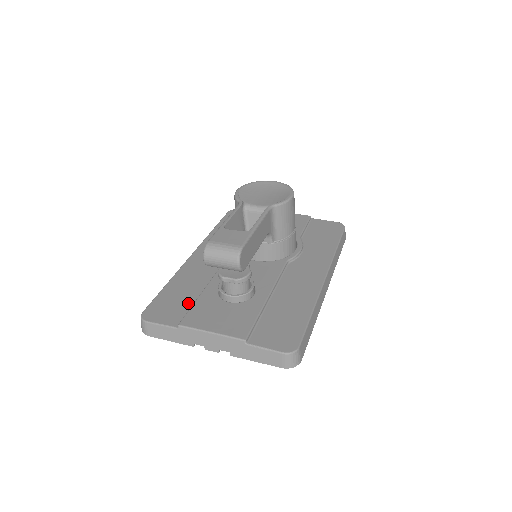
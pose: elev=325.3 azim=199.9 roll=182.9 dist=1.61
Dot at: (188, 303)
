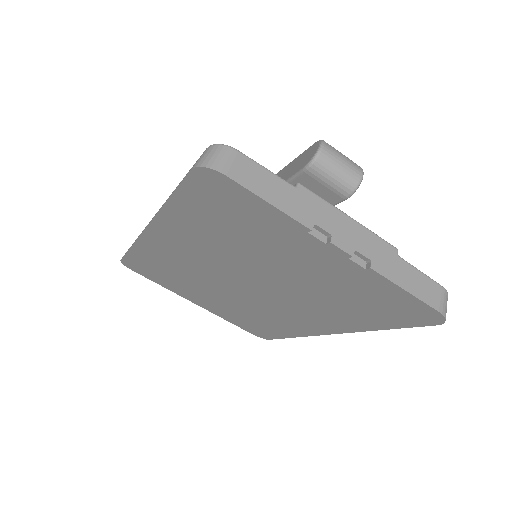
Dot at: occluded
